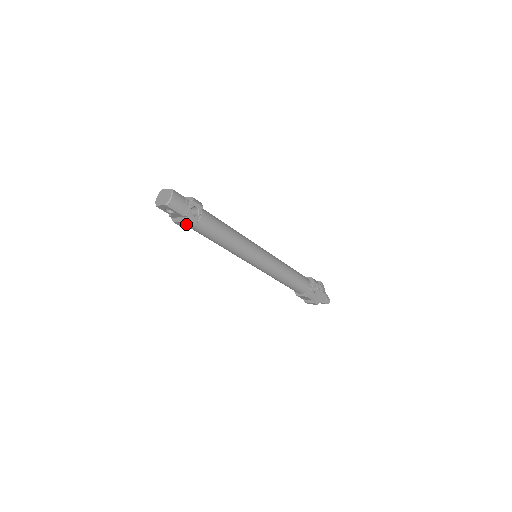
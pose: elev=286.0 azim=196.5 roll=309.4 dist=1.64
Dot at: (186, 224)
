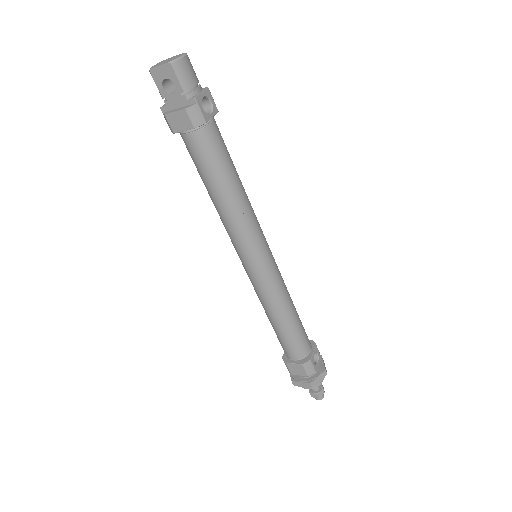
Dot at: (187, 118)
